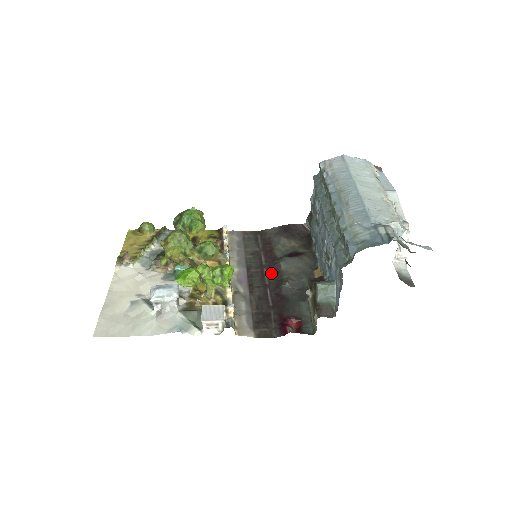
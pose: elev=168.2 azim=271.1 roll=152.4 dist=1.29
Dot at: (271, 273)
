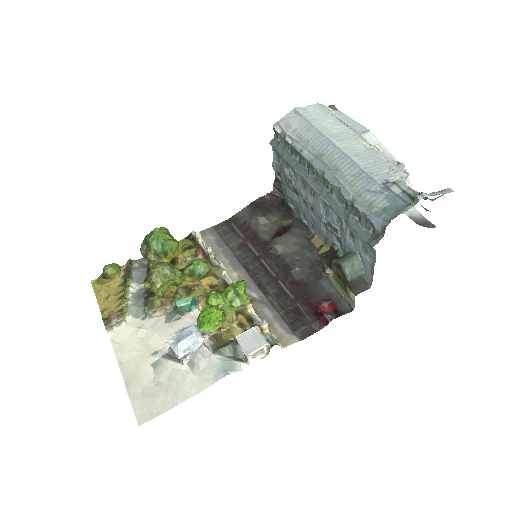
Dot at: (271, 262)
